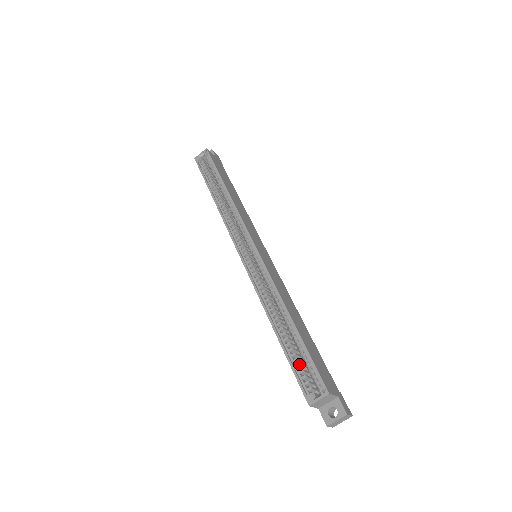
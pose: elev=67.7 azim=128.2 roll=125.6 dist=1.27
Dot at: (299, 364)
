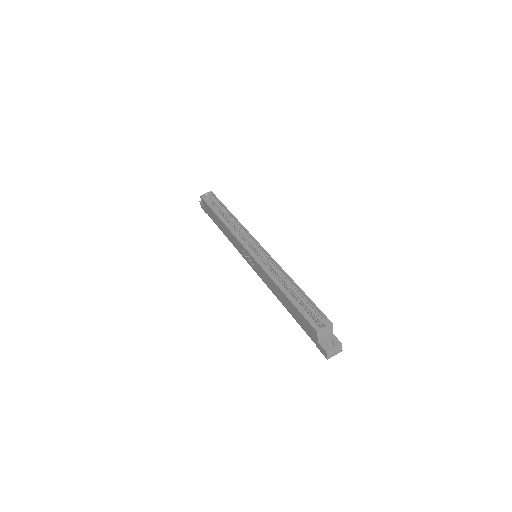
Dot at: (305, 310)
